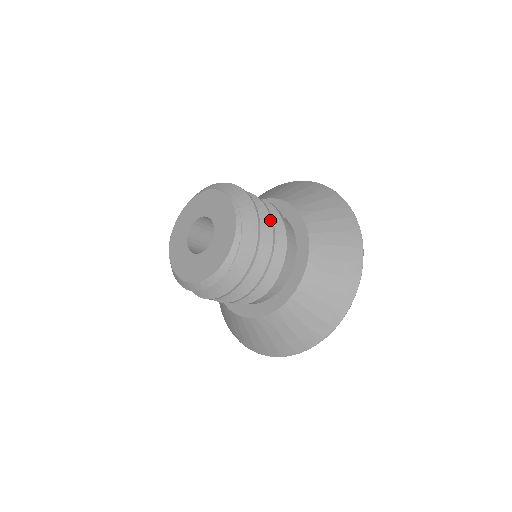
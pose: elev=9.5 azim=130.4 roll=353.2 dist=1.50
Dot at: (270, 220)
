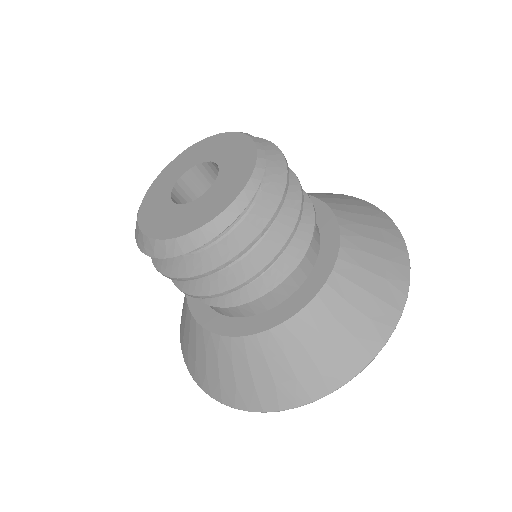
Dot at: occluded
